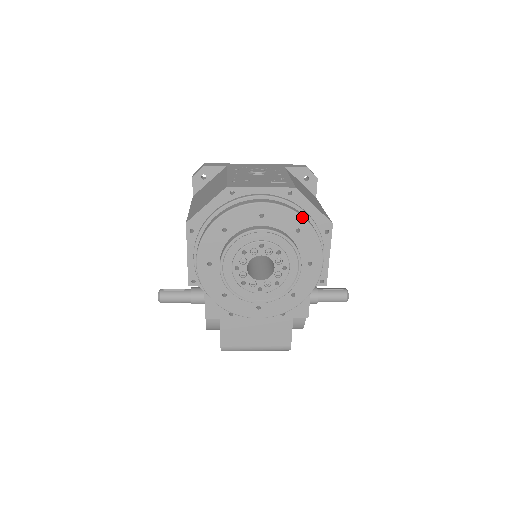
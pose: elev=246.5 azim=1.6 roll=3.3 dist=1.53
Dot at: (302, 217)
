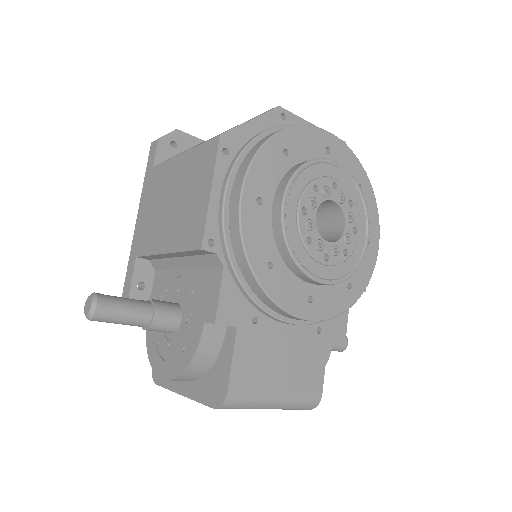
Dot at: (364, 171)
